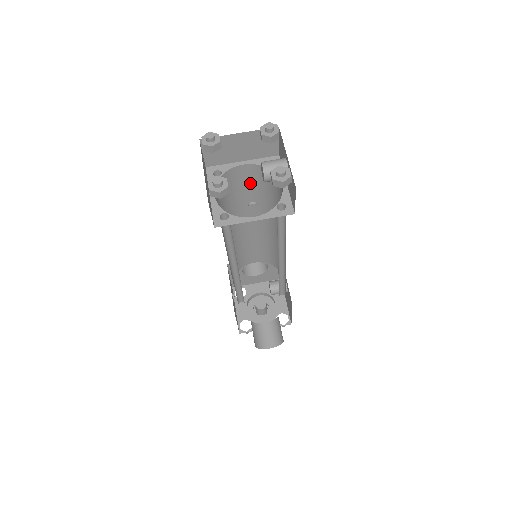
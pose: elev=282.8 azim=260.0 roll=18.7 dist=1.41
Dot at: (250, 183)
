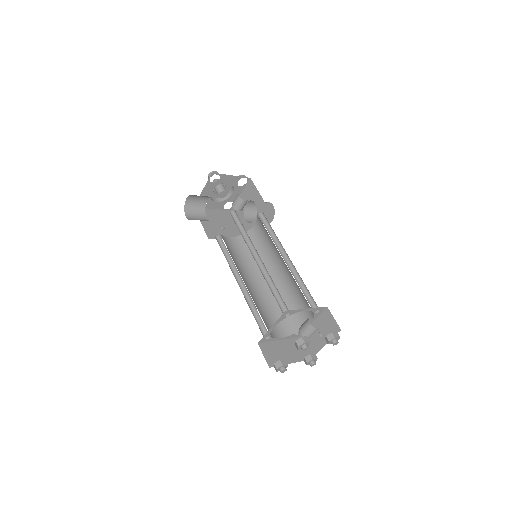
Dot at: occluded
